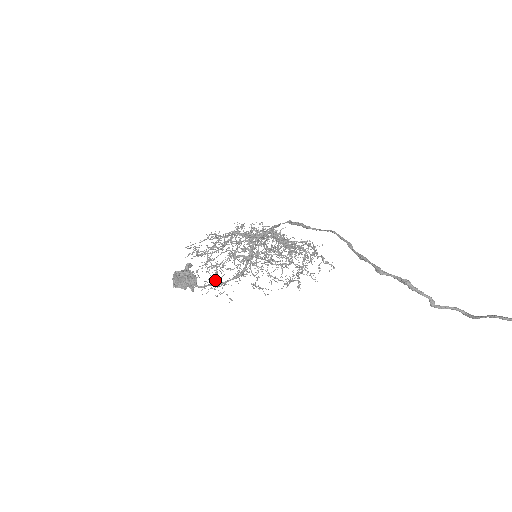
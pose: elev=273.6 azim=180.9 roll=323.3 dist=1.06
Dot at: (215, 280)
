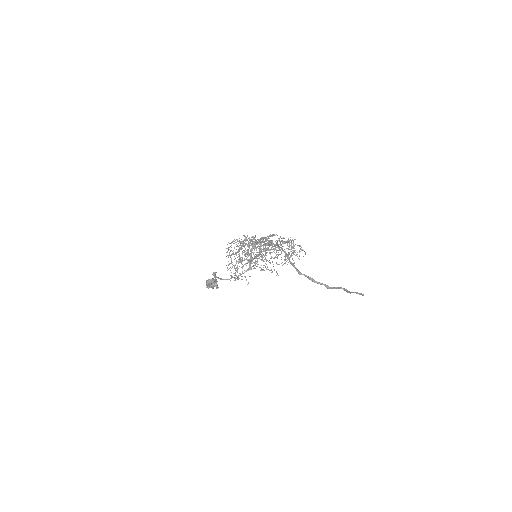
Dot at: (234, 275)
